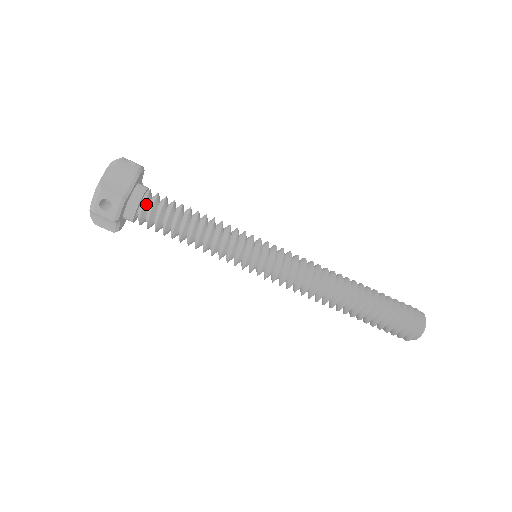
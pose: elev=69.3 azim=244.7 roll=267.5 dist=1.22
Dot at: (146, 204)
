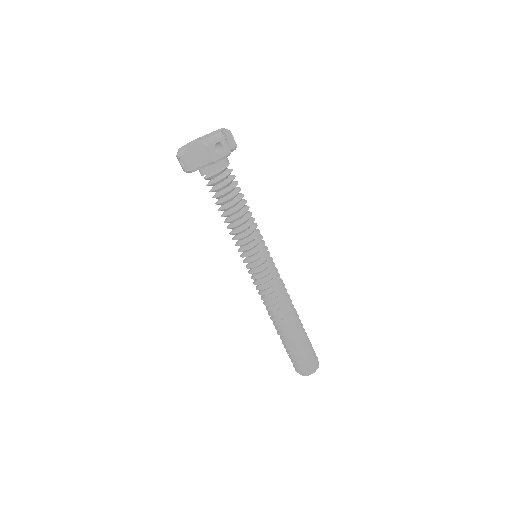
Dot at: (211, 177)
